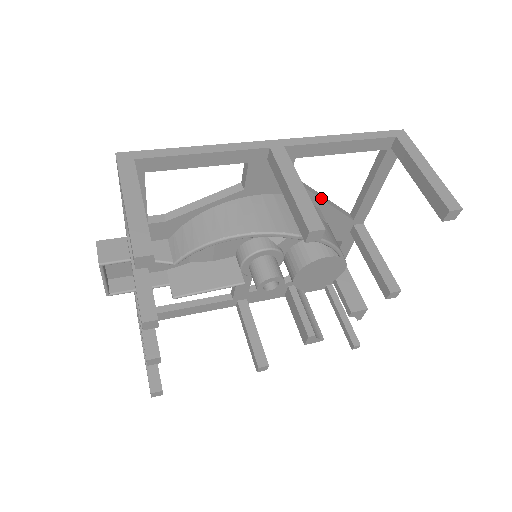
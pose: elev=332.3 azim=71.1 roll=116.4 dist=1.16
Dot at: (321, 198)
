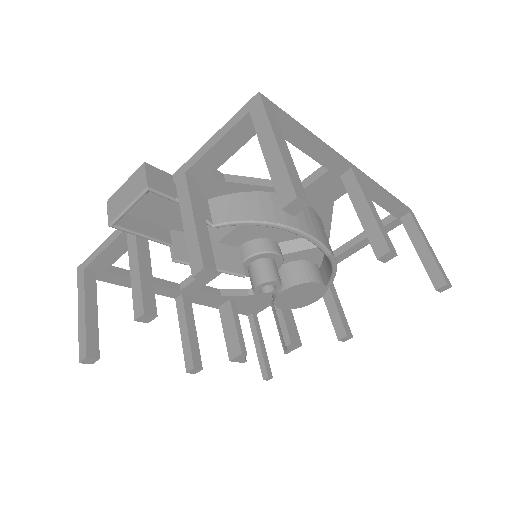
Dot at: occluded
